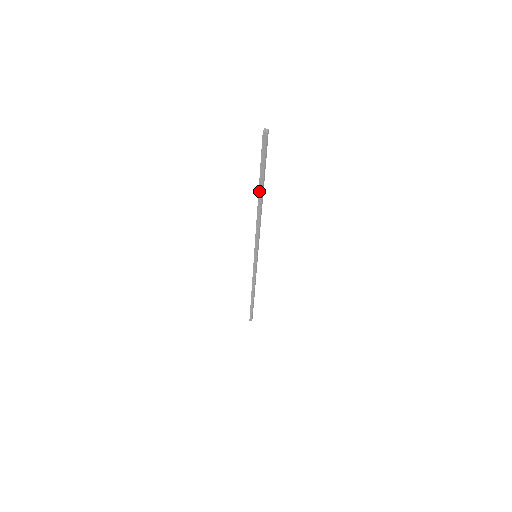
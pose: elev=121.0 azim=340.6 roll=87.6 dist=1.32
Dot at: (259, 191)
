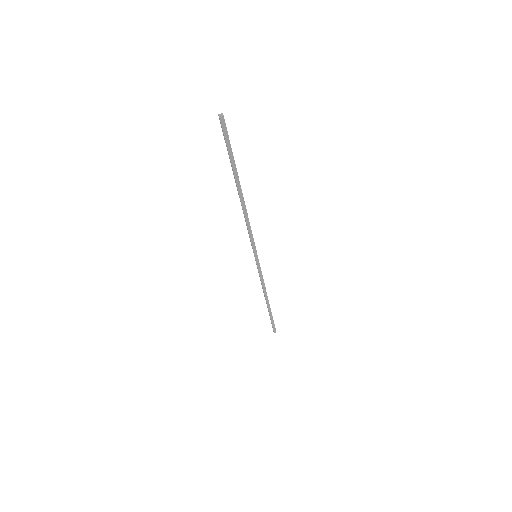
Dot at: (236, 182)
